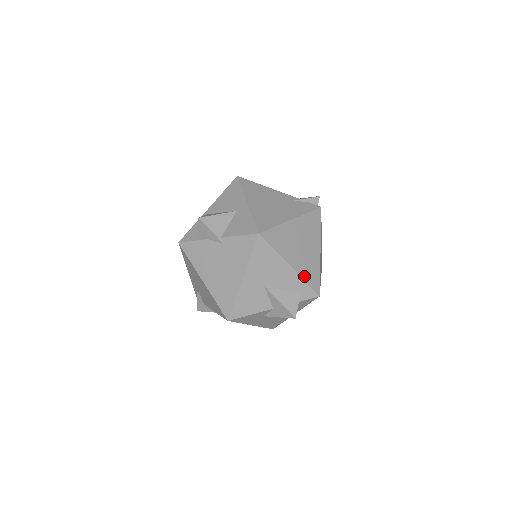
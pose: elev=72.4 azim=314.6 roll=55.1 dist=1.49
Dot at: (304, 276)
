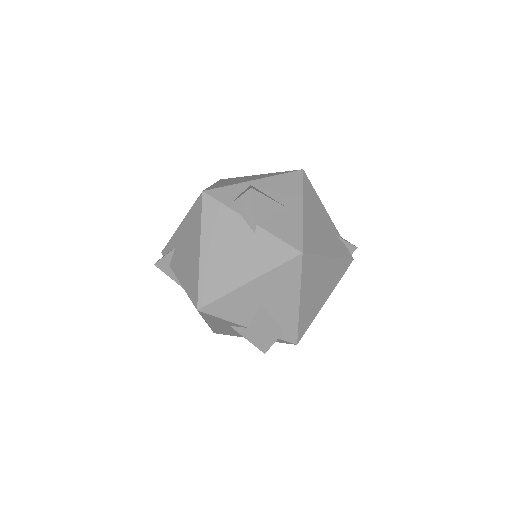
Dot at: (301, 318)
